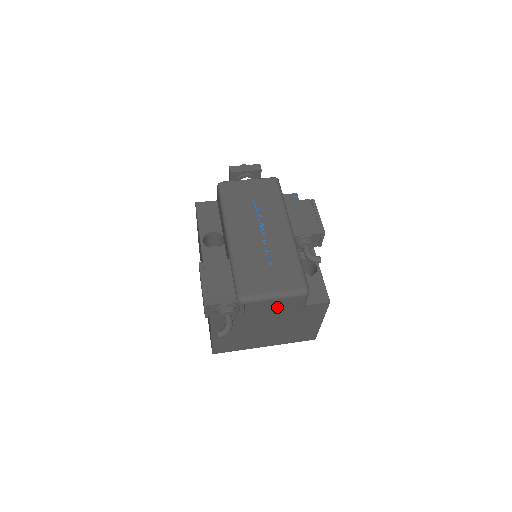
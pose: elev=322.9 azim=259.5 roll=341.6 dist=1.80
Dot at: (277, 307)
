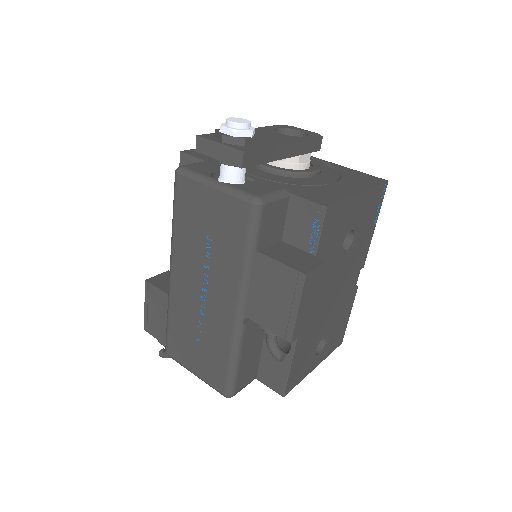
Dot at: occluded
